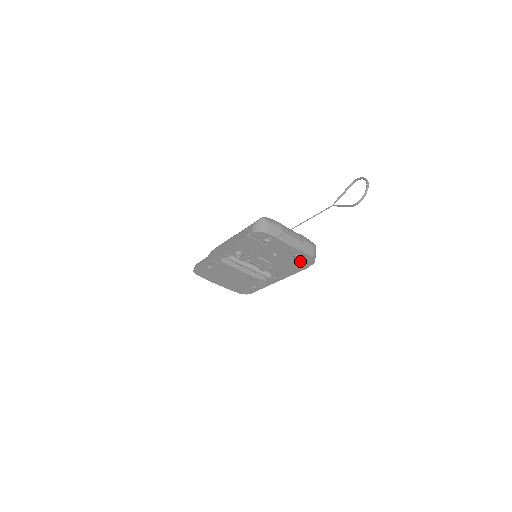
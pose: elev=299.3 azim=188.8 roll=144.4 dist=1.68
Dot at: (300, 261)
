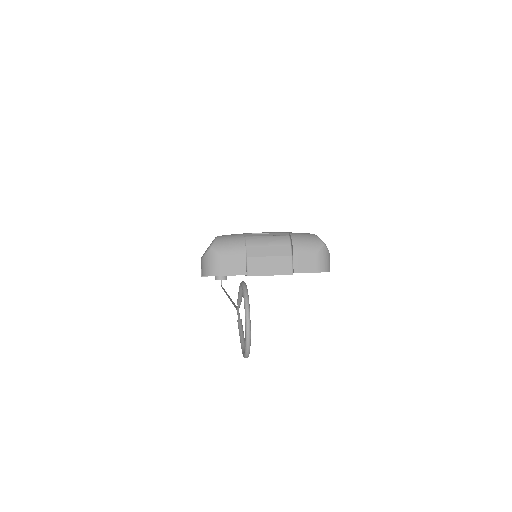
Dot at: occluded
